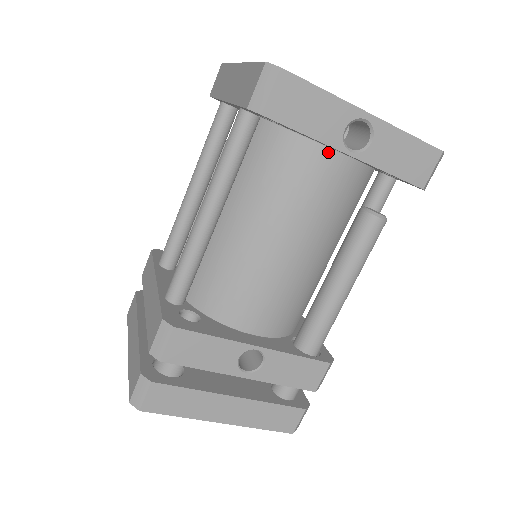
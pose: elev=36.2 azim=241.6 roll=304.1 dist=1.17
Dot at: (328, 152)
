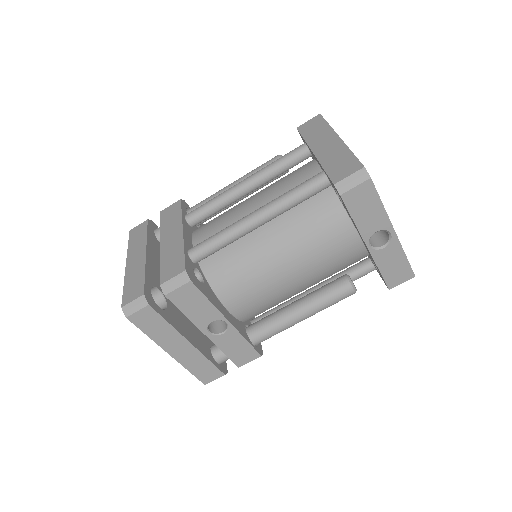
Dot at: (355, 234)
